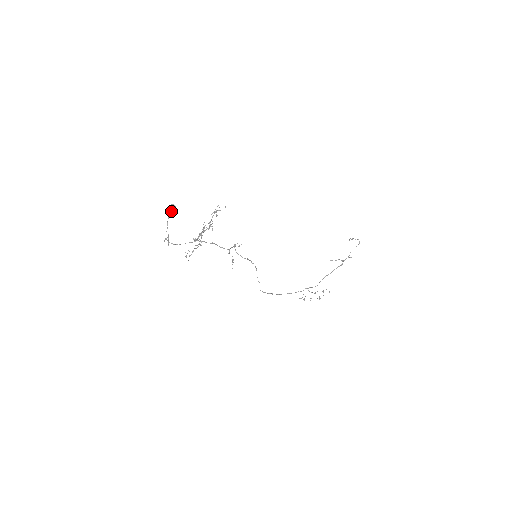
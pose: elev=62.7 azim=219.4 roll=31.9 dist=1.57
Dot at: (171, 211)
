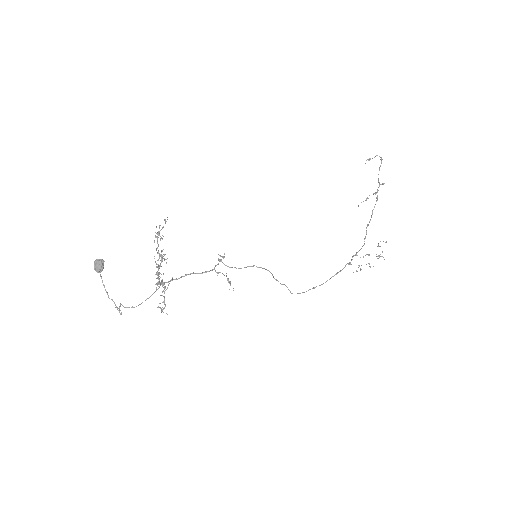
Dot at: (99, 269)
